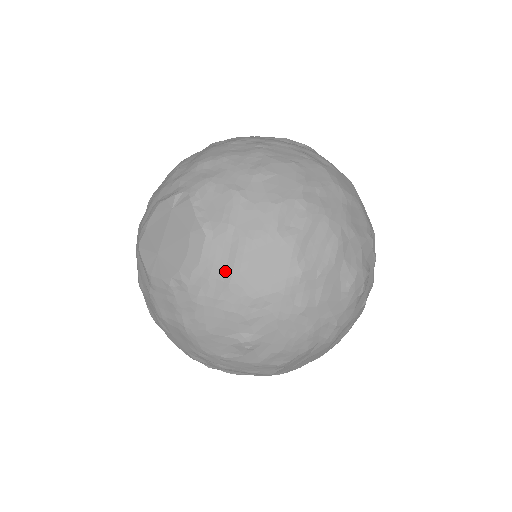
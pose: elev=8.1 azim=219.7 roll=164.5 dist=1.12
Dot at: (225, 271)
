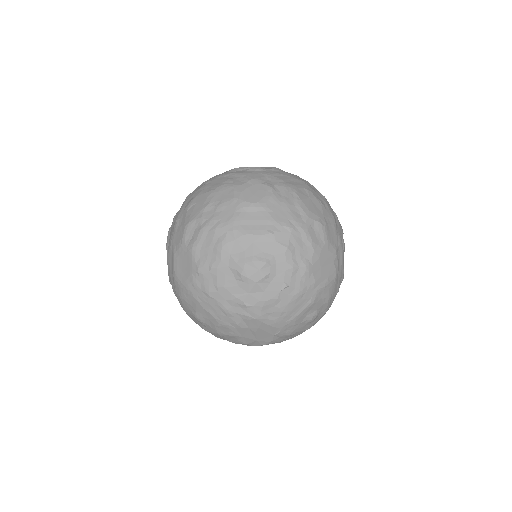
Dot at: (172, 272)
